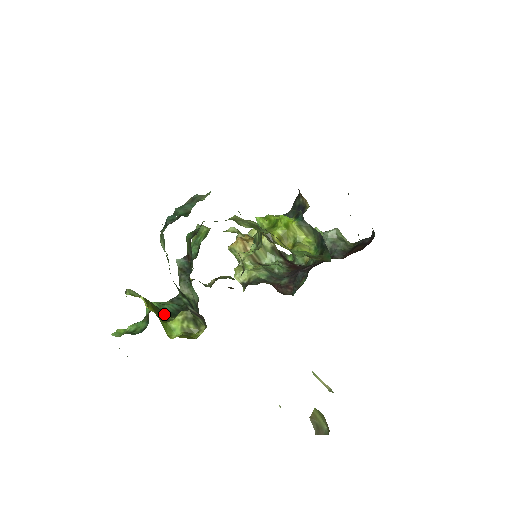
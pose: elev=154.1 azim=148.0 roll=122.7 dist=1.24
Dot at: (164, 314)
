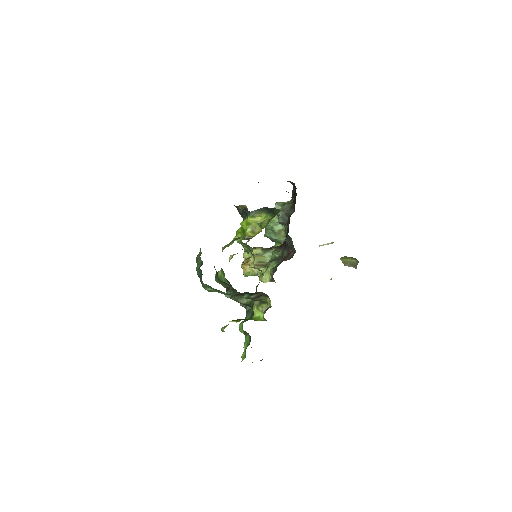
Dot at: (248, 319)
